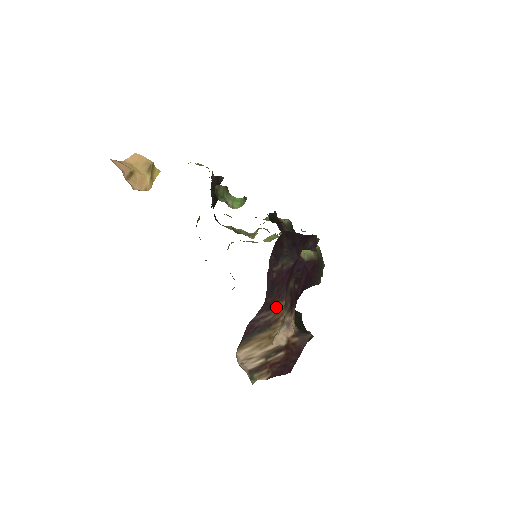
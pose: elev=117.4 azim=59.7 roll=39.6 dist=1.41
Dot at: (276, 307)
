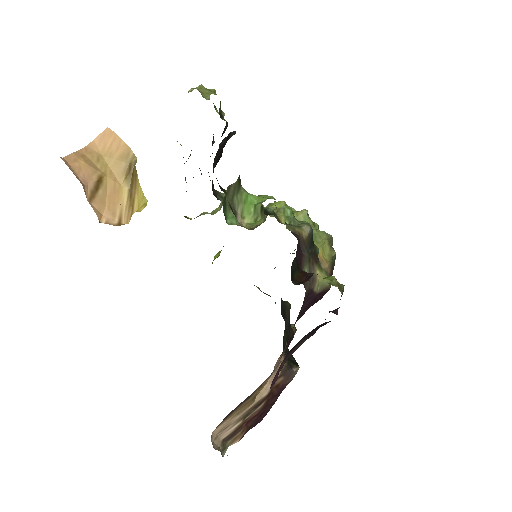
Dot at: occluded
